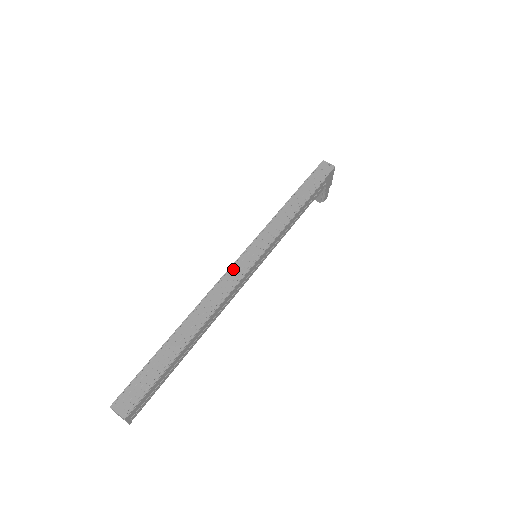
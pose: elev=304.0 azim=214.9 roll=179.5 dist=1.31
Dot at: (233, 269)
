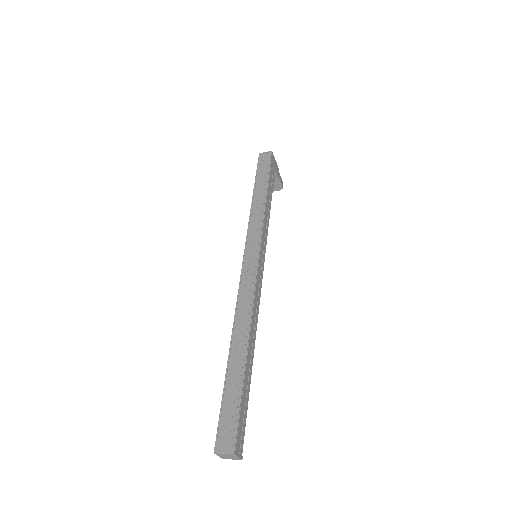
Dot at: (244, 275)
